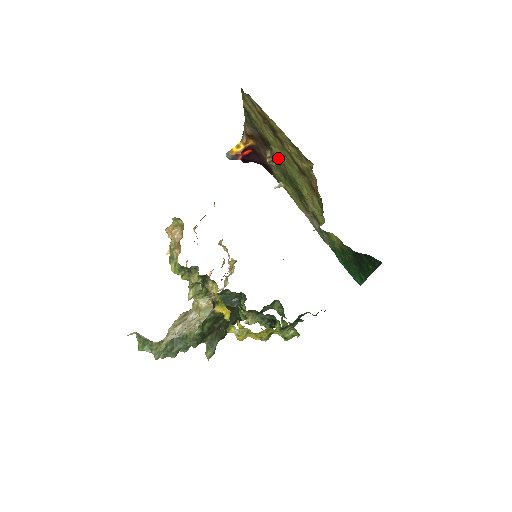
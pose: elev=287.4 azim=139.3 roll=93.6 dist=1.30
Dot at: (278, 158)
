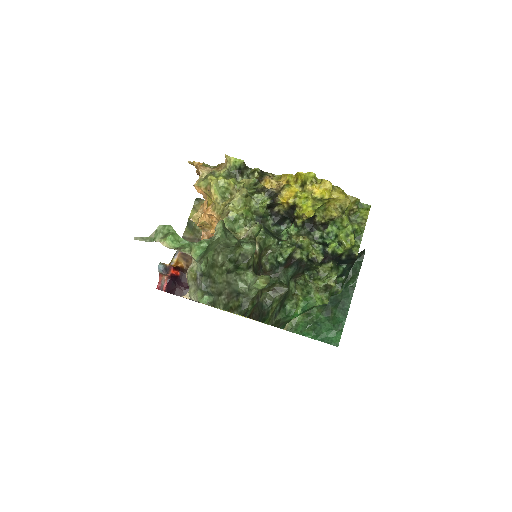
Dot at: occluded
